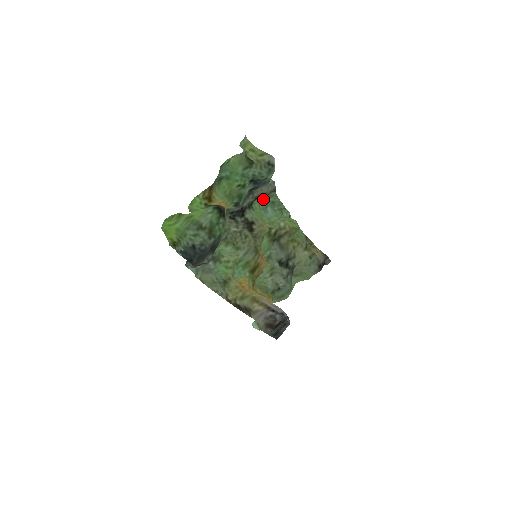
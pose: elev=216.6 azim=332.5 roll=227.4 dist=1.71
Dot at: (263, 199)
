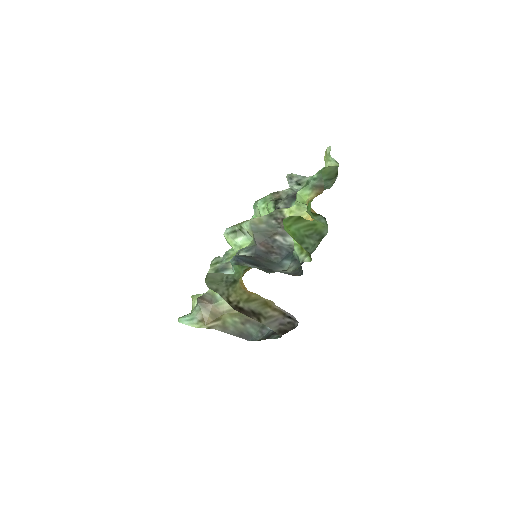
Dot at: (272, 198)
